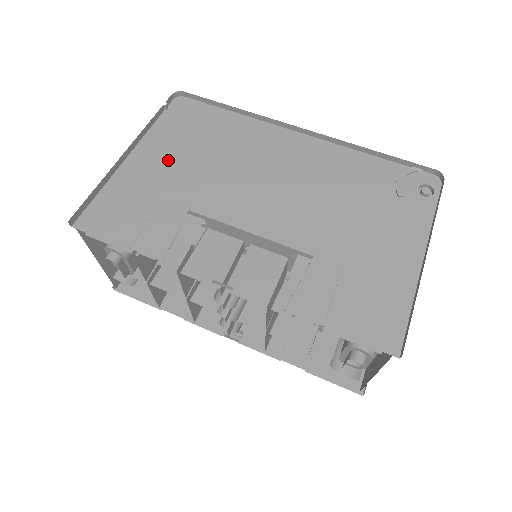
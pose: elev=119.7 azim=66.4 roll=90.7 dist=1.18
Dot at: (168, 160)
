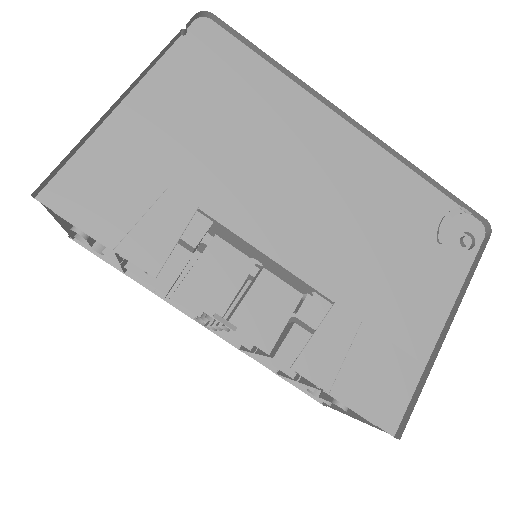
Dot at: (178, 122)
